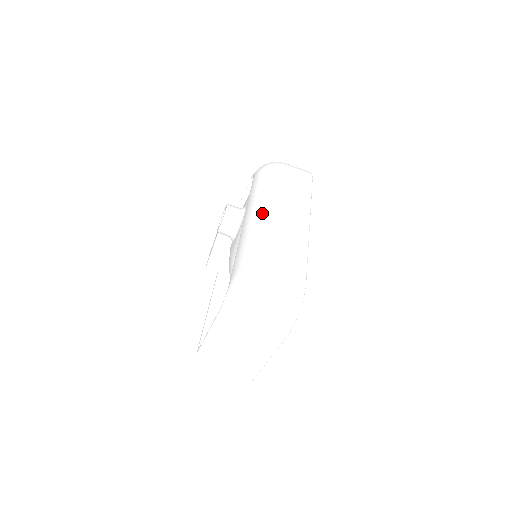
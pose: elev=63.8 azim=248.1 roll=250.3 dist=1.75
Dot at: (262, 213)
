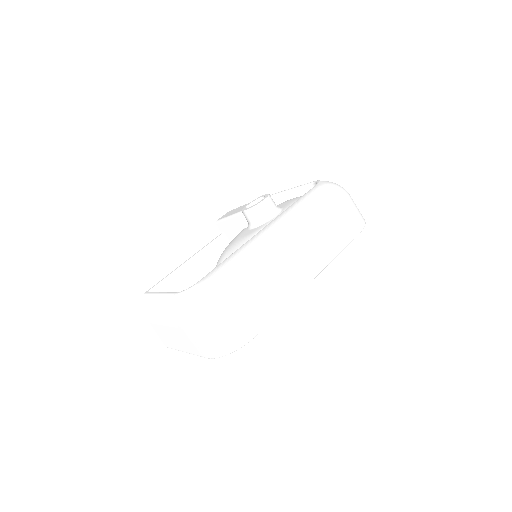
Dot at: (281, 239)
